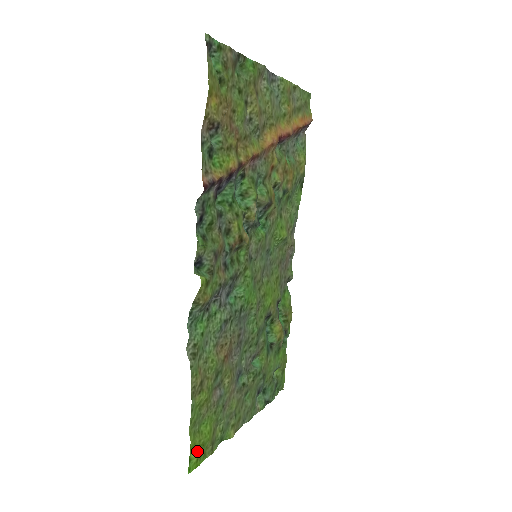
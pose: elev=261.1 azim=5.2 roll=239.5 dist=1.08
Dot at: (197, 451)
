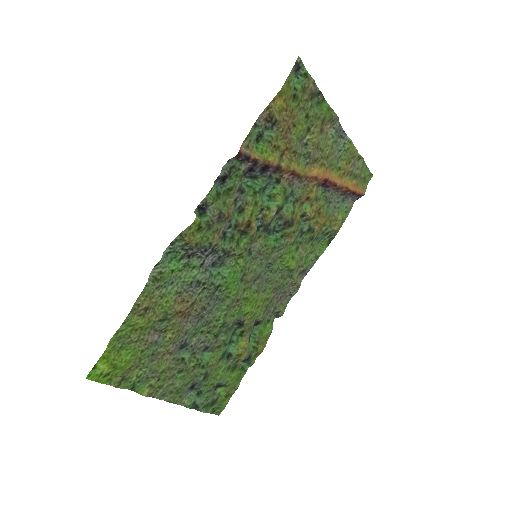
Dot at: (106, 365)
